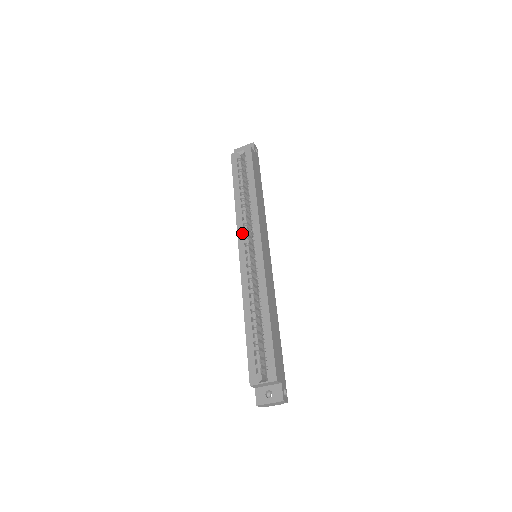
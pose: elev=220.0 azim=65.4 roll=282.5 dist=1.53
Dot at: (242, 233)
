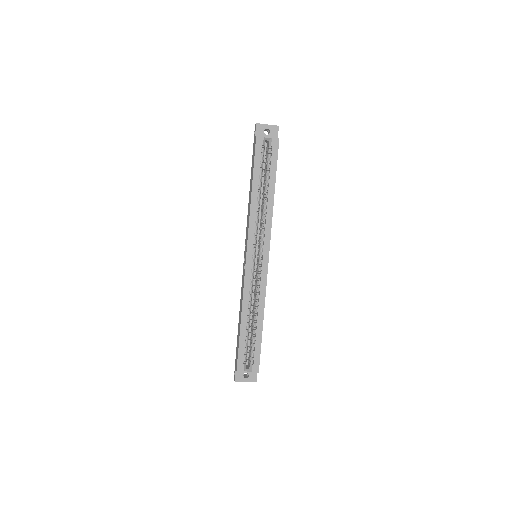
Dot at: (253, 236)
